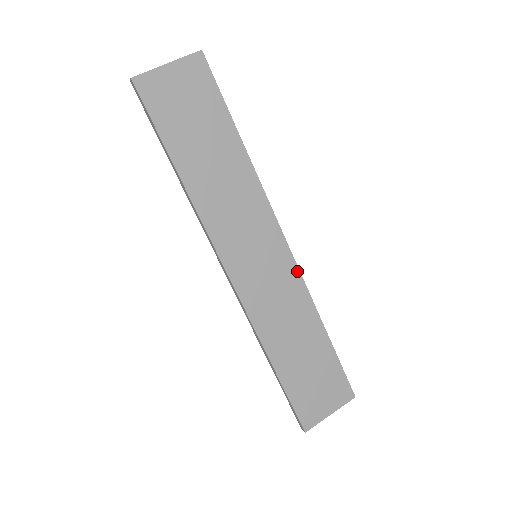
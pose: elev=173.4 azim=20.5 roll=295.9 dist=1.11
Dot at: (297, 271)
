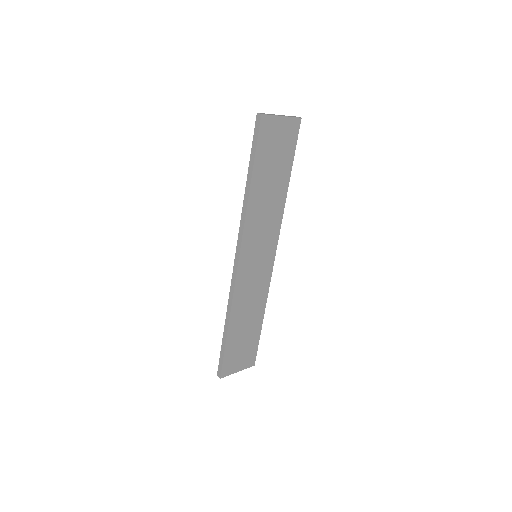
Dot at: (270, 275)
